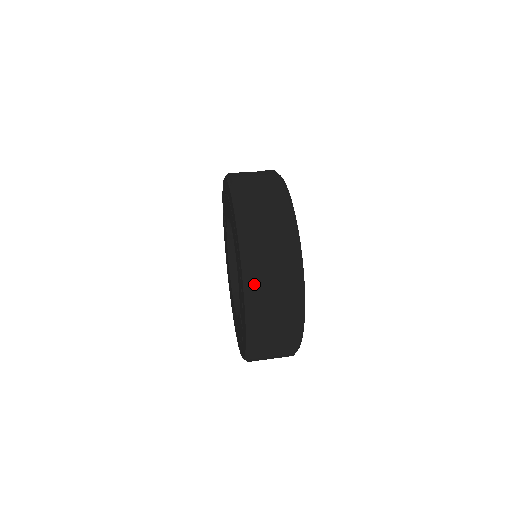
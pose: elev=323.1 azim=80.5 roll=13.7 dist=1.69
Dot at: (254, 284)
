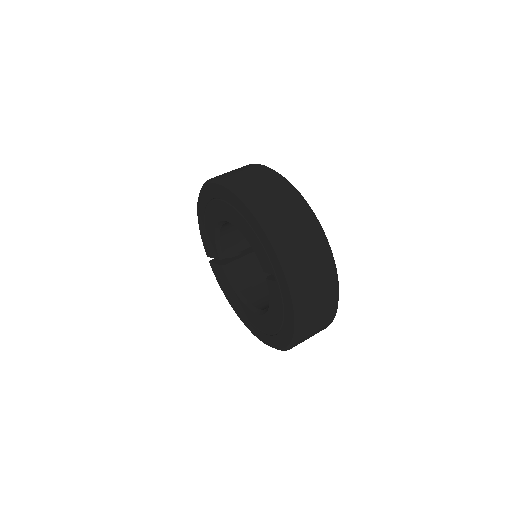
Dot at: (260, 206)
